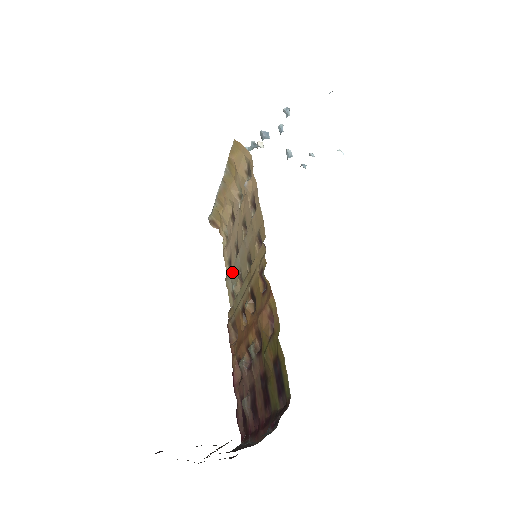
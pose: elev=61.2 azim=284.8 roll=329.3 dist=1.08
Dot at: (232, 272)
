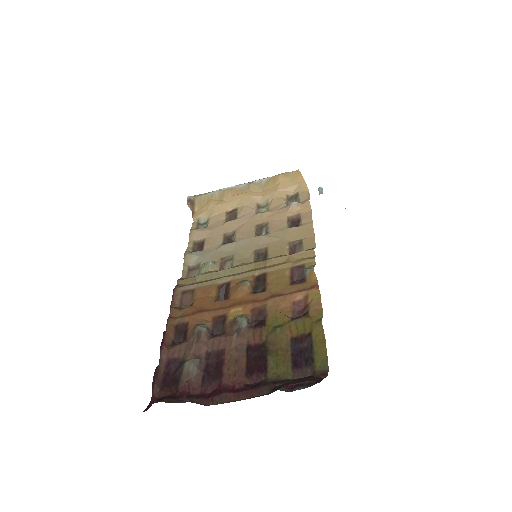
Dot at: (206, 251)
